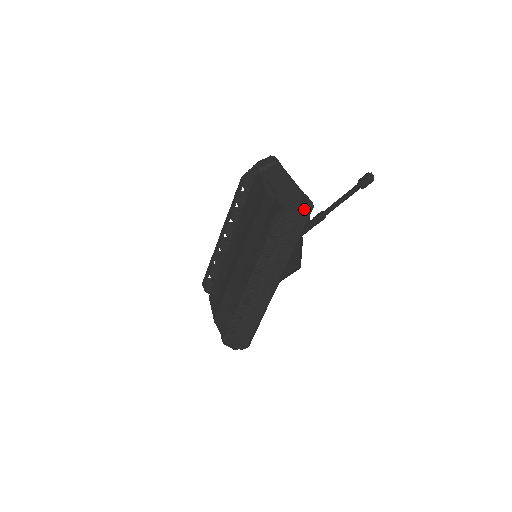
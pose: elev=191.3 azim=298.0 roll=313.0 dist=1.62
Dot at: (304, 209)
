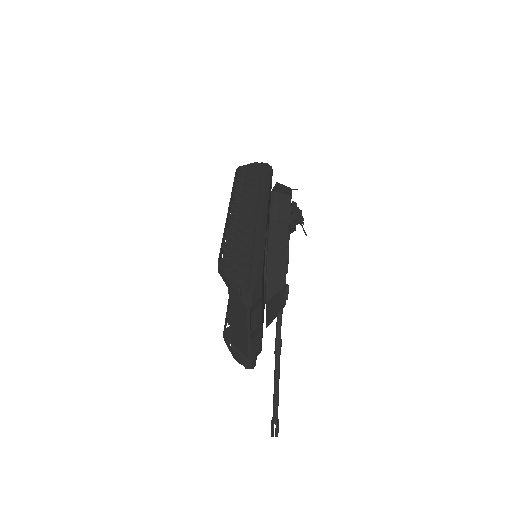
Dot at: occluded
